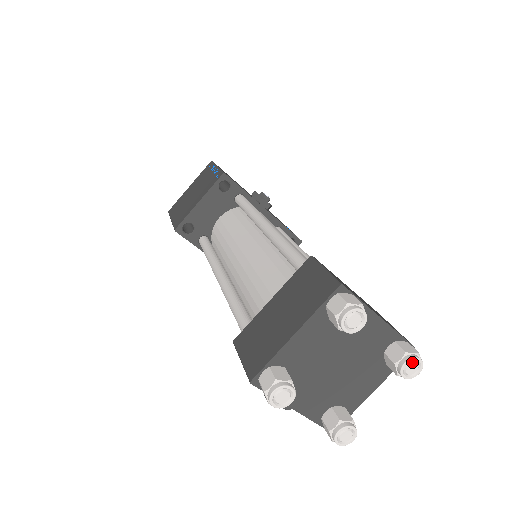
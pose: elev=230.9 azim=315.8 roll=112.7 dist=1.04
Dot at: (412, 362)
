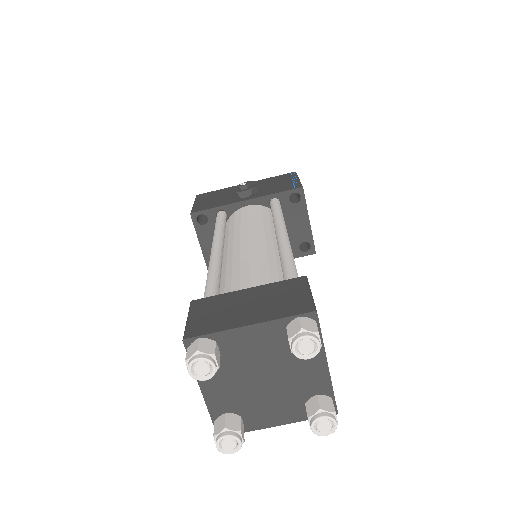
Dot at: (298, 345)
